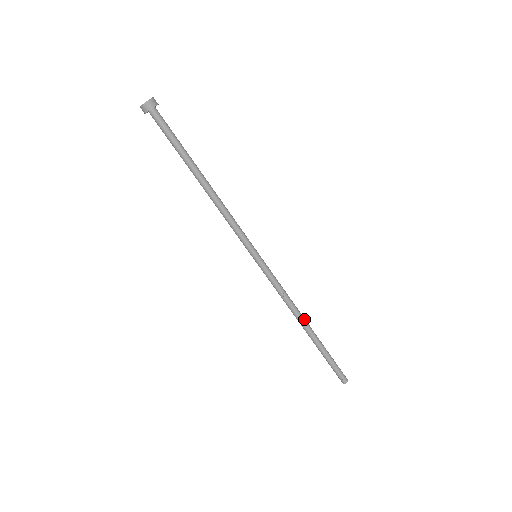
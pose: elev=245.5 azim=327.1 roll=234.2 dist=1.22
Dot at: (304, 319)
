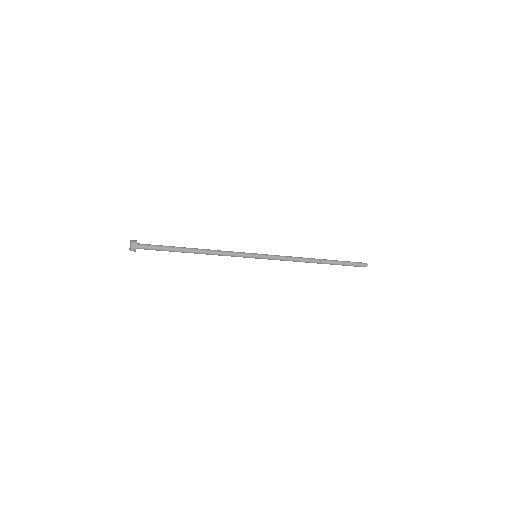
Dot at: (312, 259)
